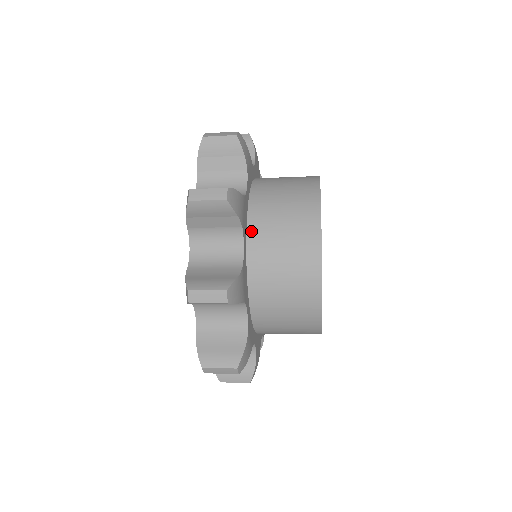
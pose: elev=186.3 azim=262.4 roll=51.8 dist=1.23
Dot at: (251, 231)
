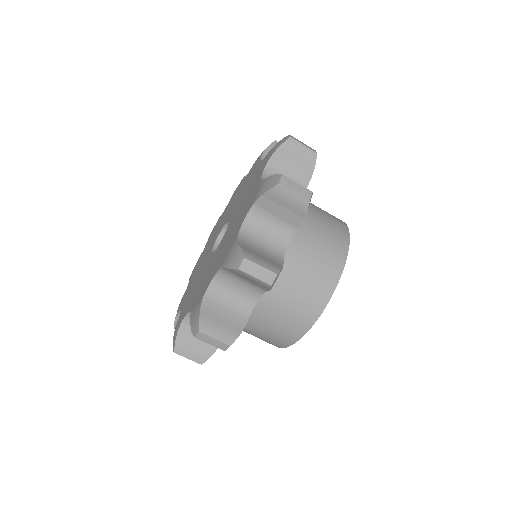
Dot at: occluded
